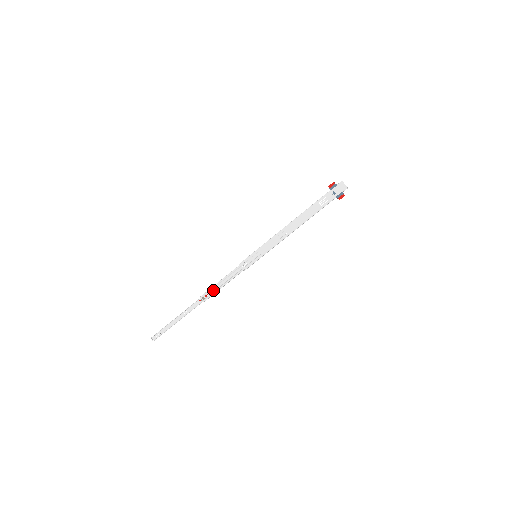
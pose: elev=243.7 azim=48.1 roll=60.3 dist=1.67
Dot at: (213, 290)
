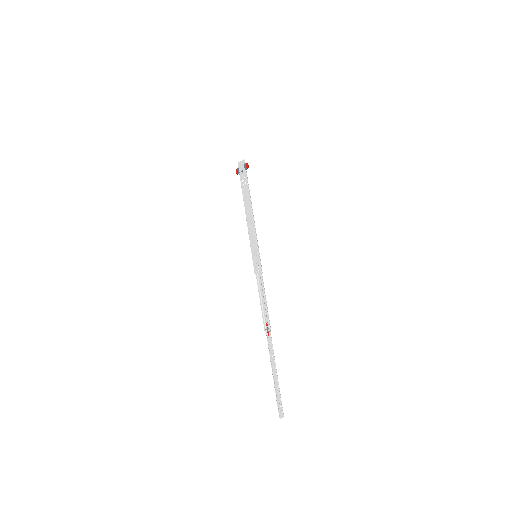
Dot at: (265, 315)
